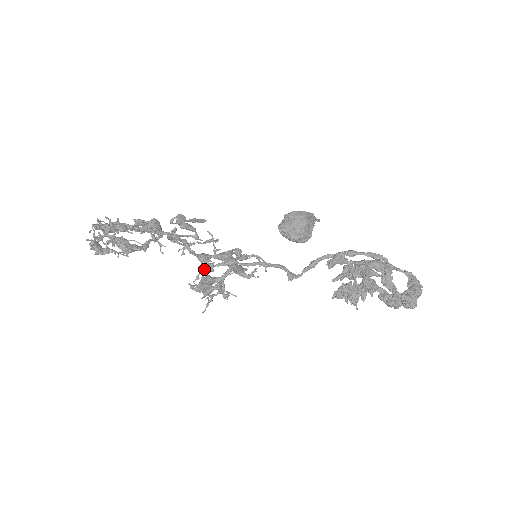
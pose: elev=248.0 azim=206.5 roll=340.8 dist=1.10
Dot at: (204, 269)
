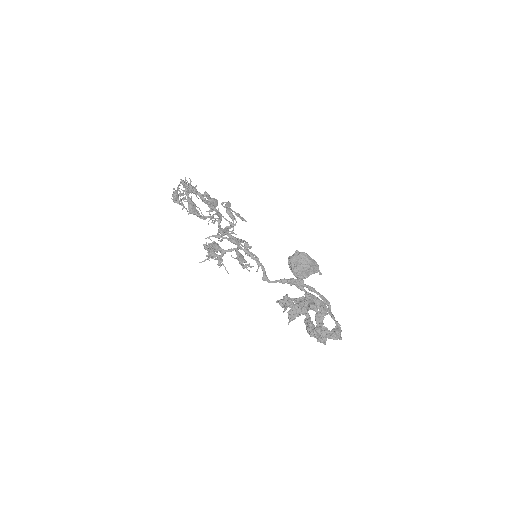
Dot at: (216, 235)
